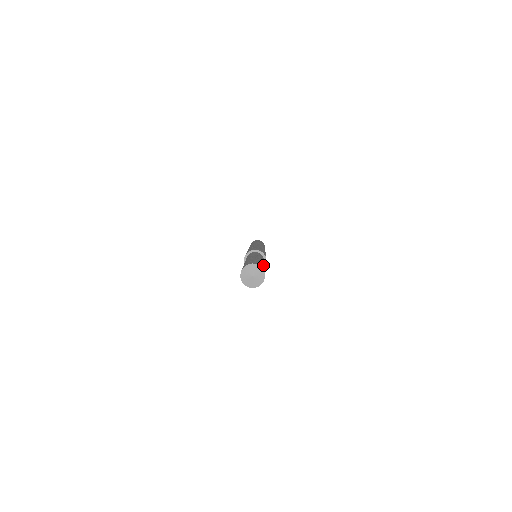
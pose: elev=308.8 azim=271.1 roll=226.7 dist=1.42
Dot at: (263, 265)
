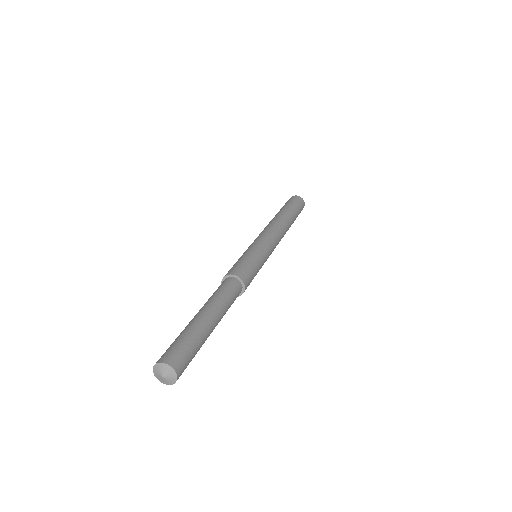
Dot at: (199, 342)
